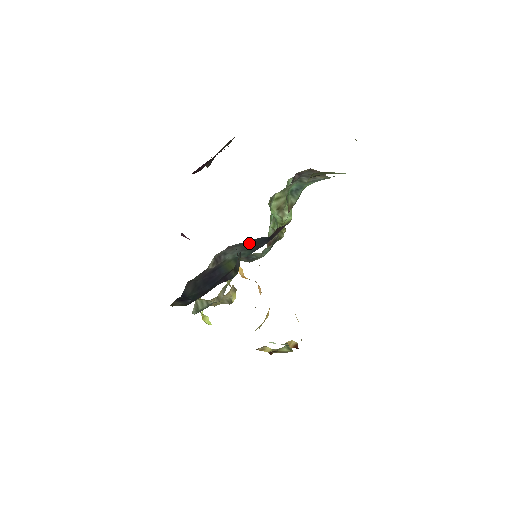
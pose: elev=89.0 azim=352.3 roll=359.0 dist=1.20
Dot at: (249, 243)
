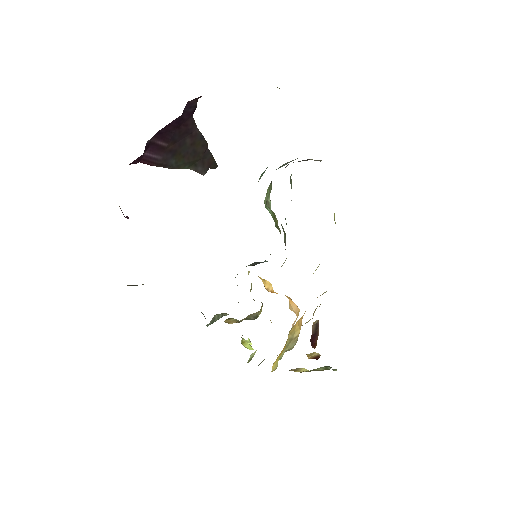
Dot at: occluded
